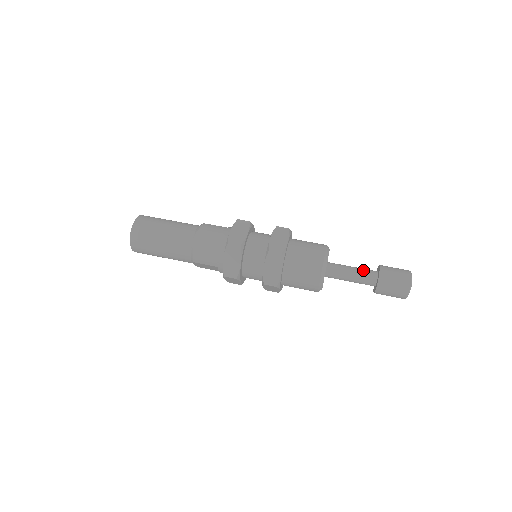
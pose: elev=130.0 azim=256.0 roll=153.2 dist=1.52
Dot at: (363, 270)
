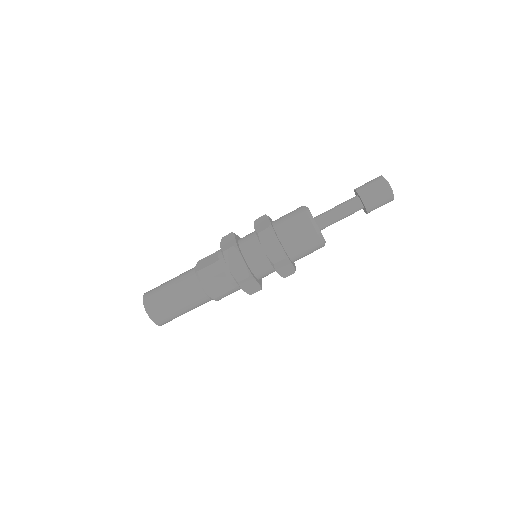
Dot at: (347, 207)
